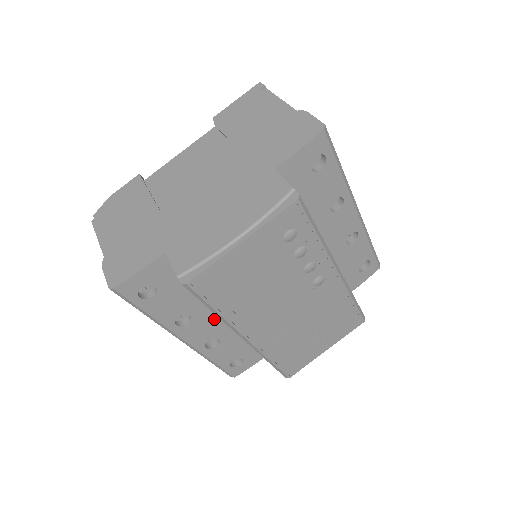
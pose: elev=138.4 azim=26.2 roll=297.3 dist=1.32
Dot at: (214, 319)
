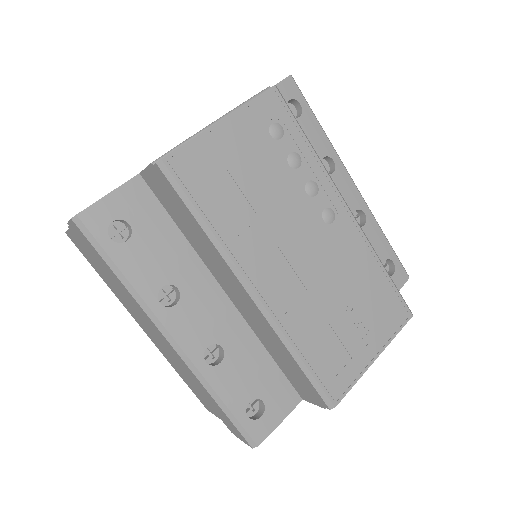
Dot at: (211, 304)
